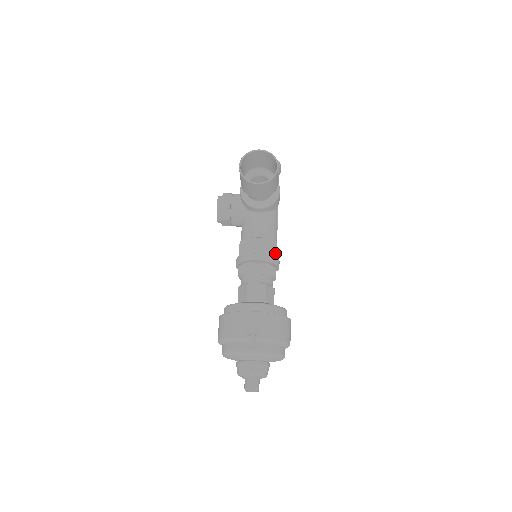
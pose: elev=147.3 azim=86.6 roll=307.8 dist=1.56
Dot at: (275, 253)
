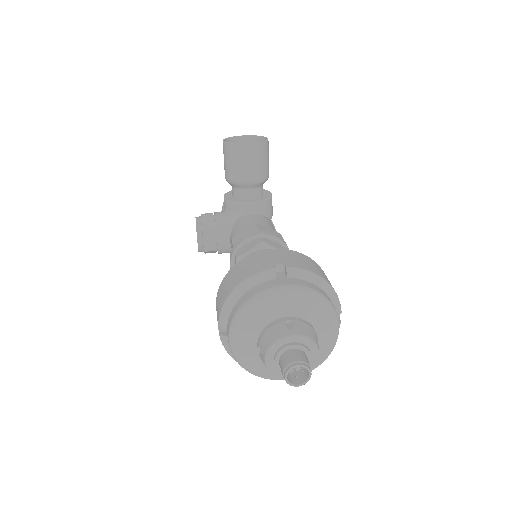
Dot at: occluded
